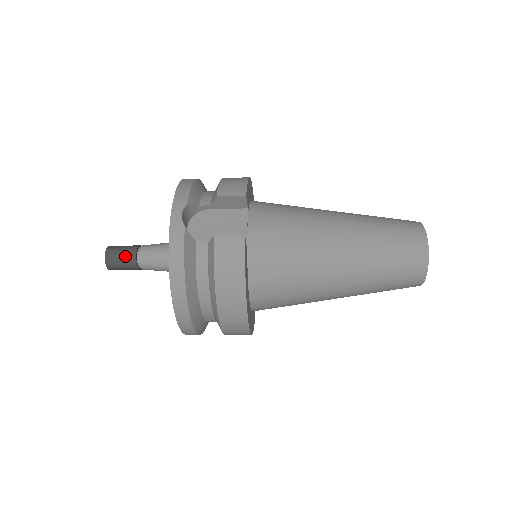
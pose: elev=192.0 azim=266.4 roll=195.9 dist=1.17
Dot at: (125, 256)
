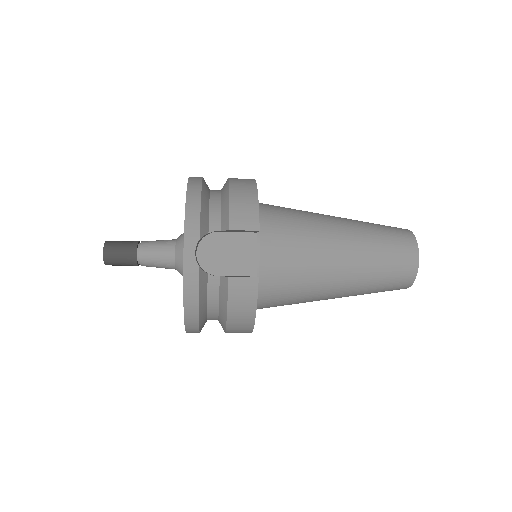
Dot at: (125, 257)
